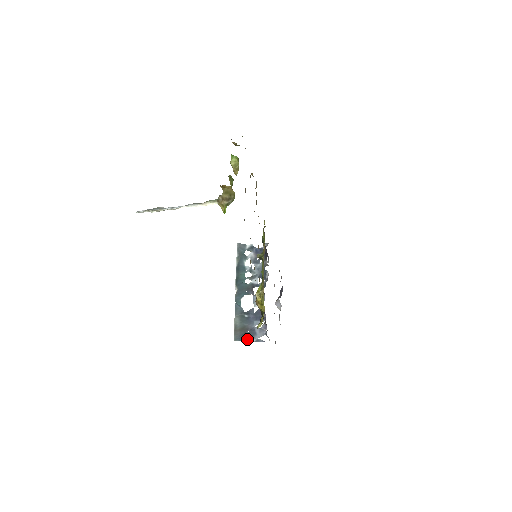
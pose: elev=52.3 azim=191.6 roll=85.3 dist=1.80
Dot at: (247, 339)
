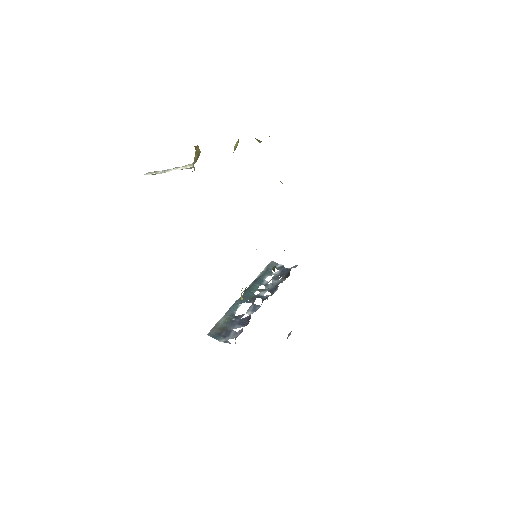
Dot at: (219, 338)
